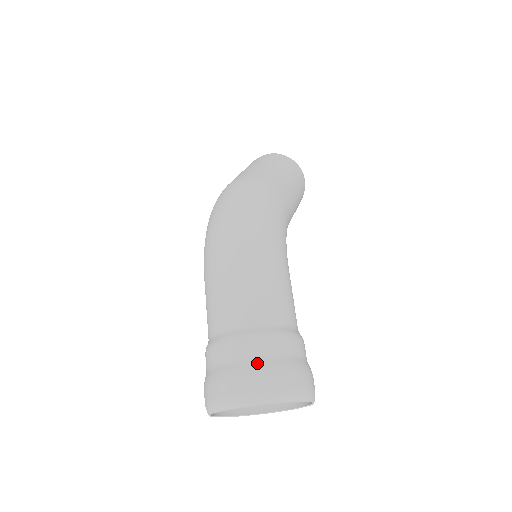
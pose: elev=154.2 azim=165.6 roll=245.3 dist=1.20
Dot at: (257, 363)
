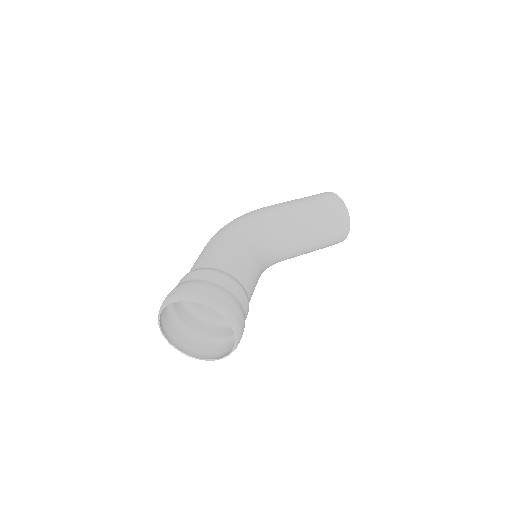
Dot at: occluded
